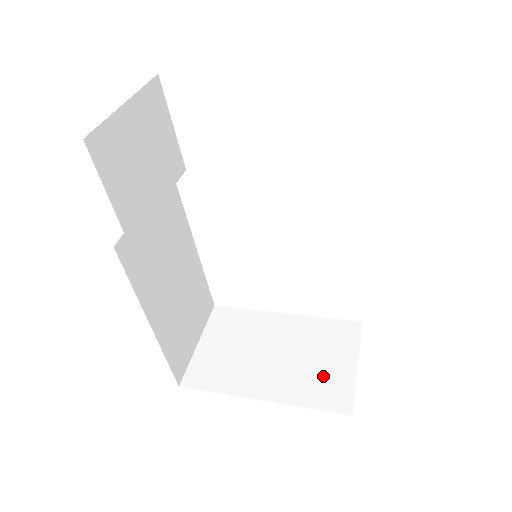
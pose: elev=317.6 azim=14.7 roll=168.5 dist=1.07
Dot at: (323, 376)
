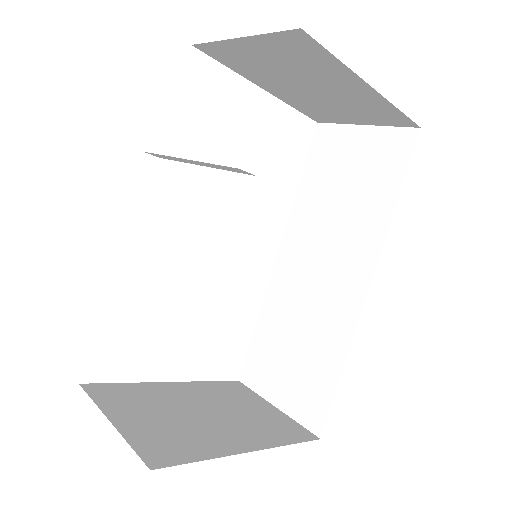
Dot at: (267, 420)
